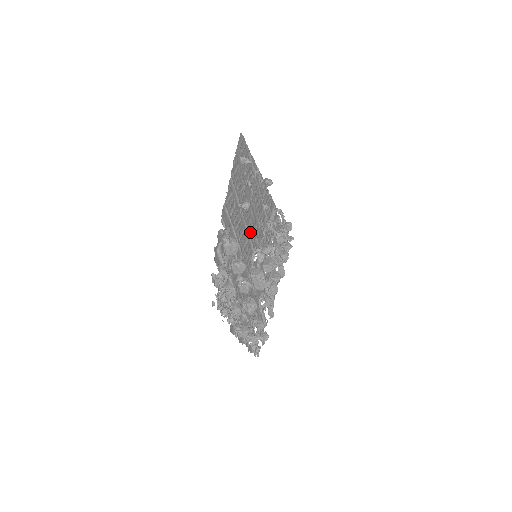
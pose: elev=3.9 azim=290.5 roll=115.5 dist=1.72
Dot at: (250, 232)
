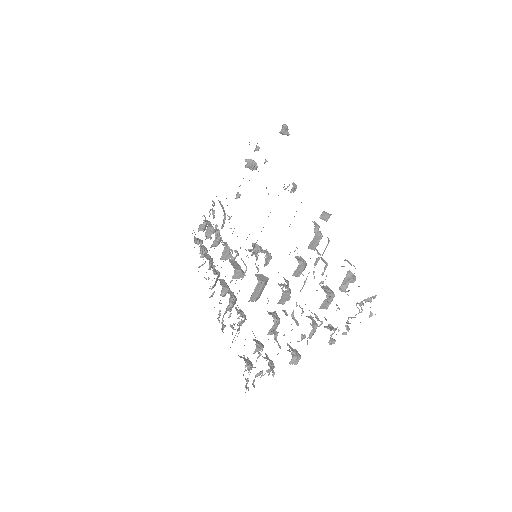
Dot at: occluded
